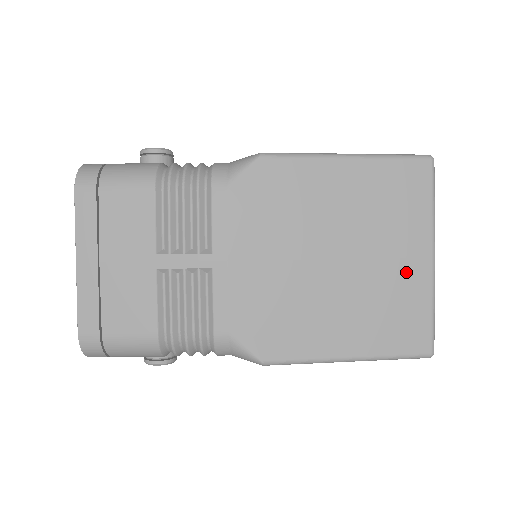
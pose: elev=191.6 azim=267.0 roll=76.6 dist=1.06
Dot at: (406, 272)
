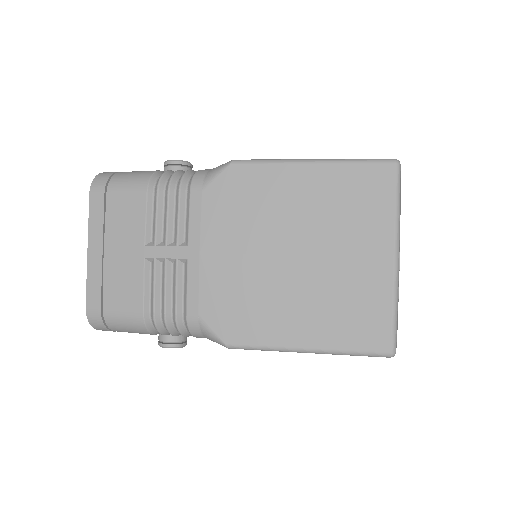
Dot at: (366, 271)
